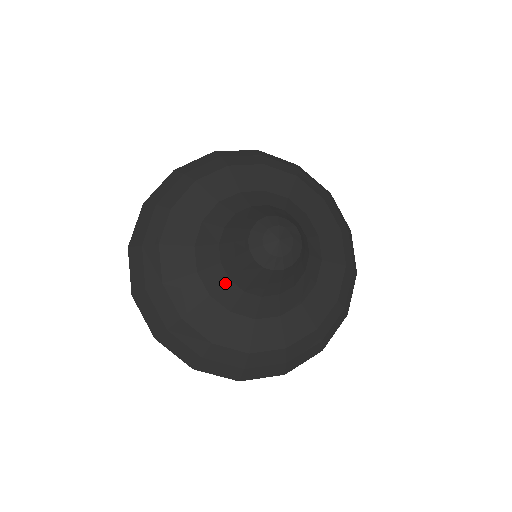
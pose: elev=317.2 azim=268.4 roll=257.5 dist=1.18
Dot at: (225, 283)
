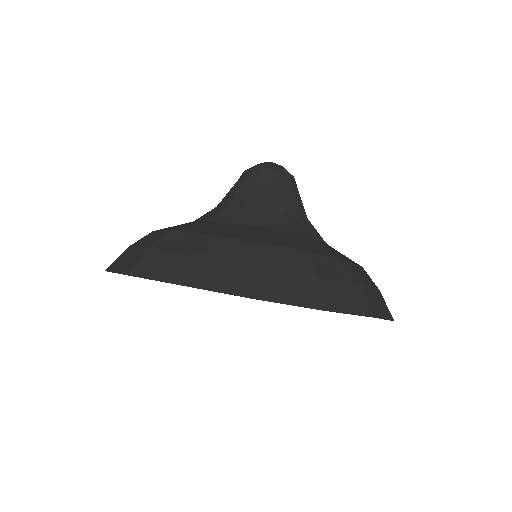
Dot at: (264, 211)
